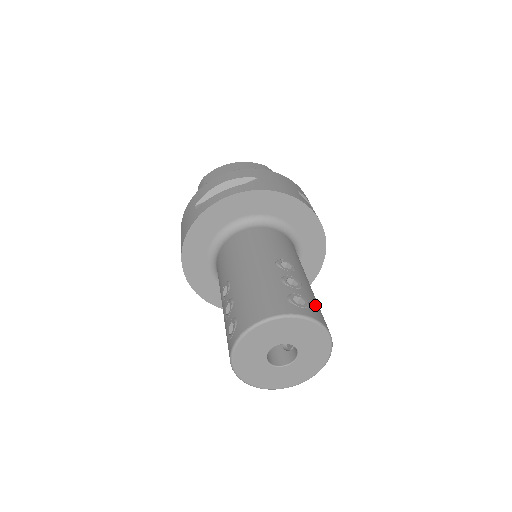
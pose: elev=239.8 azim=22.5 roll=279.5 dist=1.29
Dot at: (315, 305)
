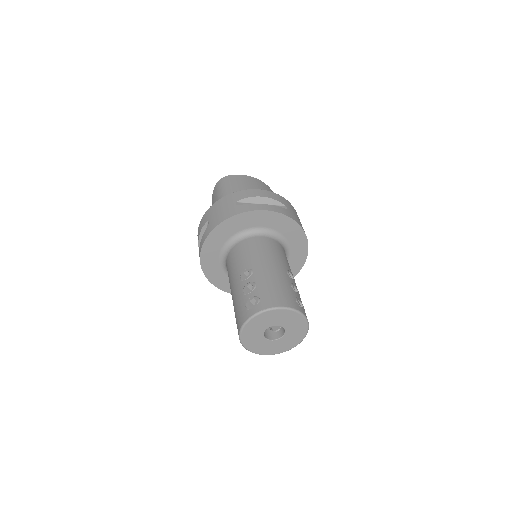
Dot at: occluded
